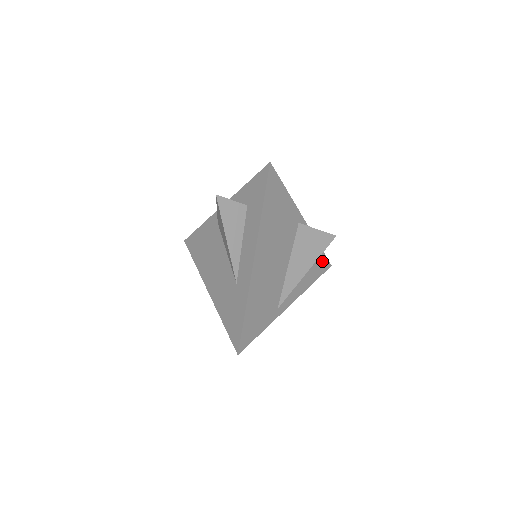
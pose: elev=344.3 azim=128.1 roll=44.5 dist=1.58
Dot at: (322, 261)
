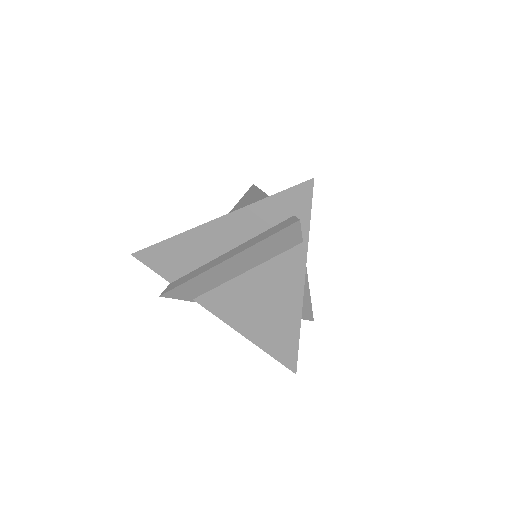
Dot at: occluded
